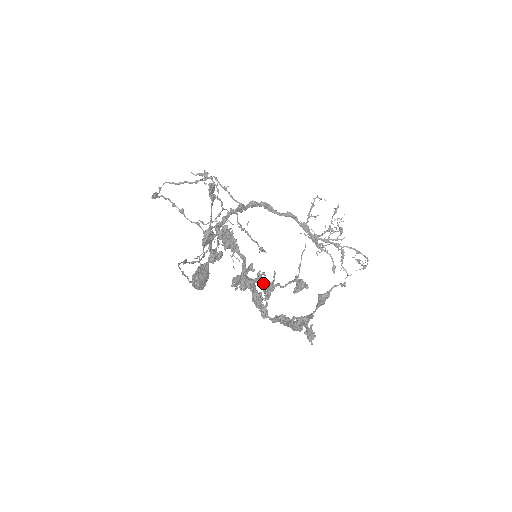
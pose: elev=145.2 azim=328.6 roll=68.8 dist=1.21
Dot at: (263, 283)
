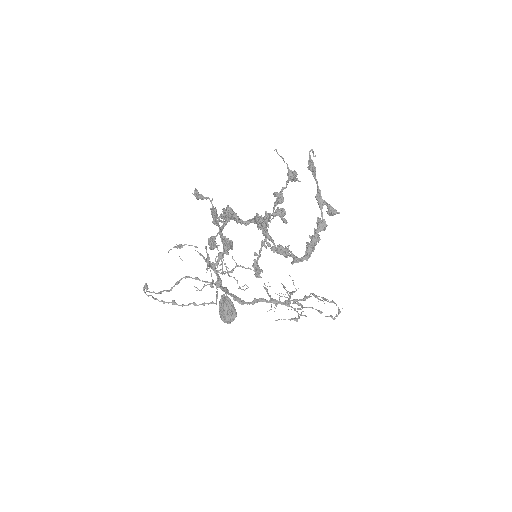
Dot at: (274, 207)
